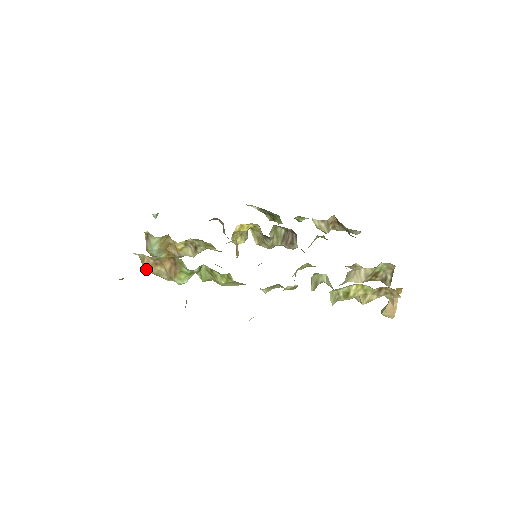
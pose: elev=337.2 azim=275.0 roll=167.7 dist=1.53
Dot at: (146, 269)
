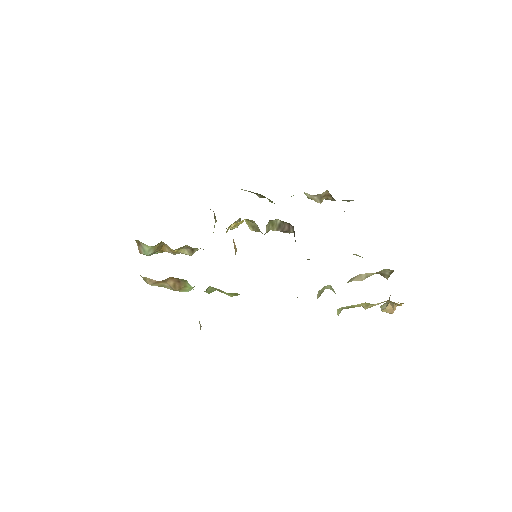
Dot at: occluded
